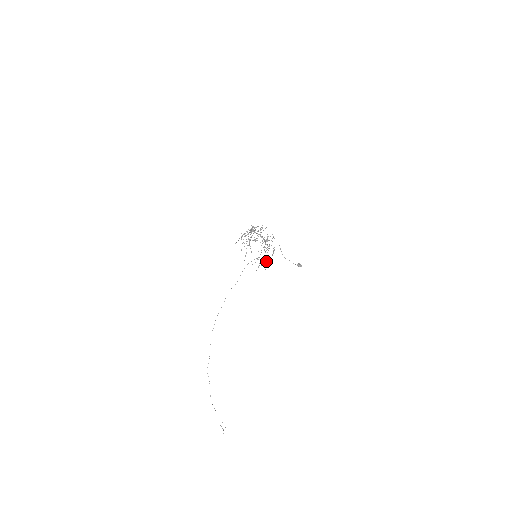
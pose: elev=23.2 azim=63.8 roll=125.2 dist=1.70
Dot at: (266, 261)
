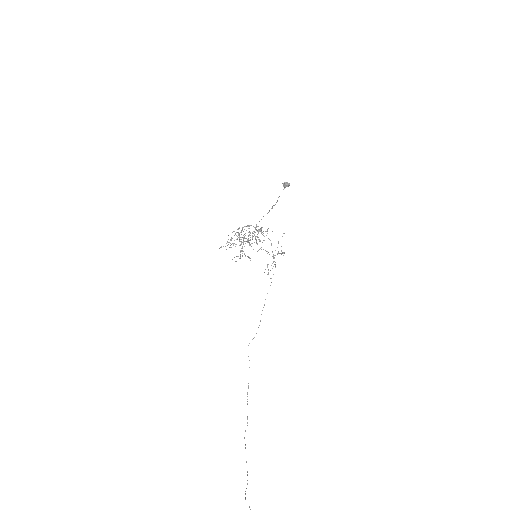
Dot at: occluded
